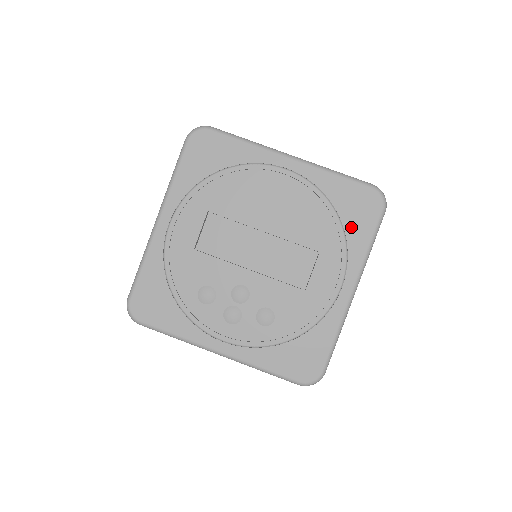
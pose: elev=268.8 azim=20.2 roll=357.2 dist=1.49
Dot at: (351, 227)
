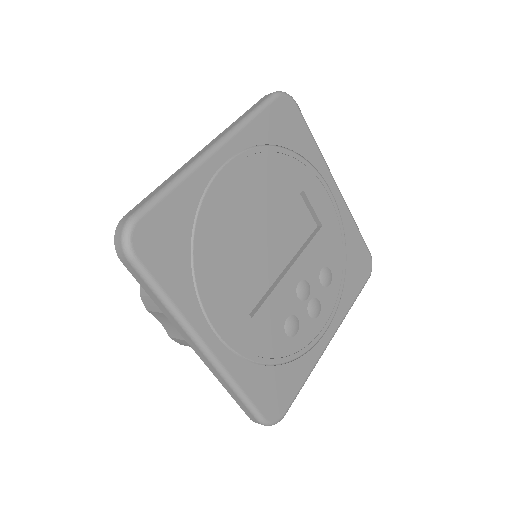
Dot at: (297, 145)
